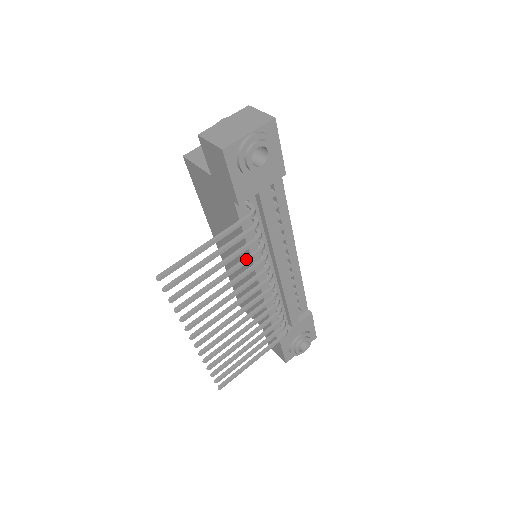
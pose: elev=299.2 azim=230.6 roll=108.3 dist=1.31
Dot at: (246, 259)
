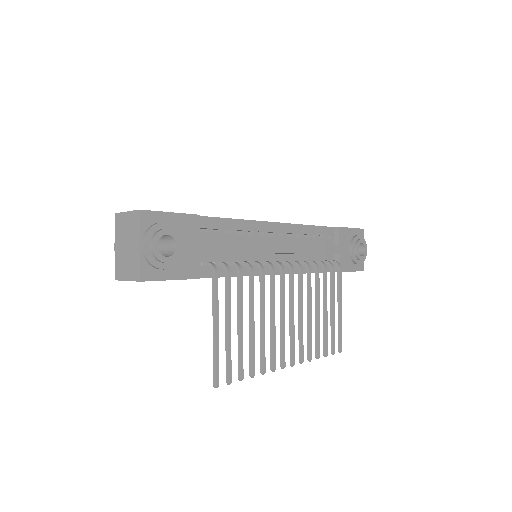
Dot at: (250, 290)
